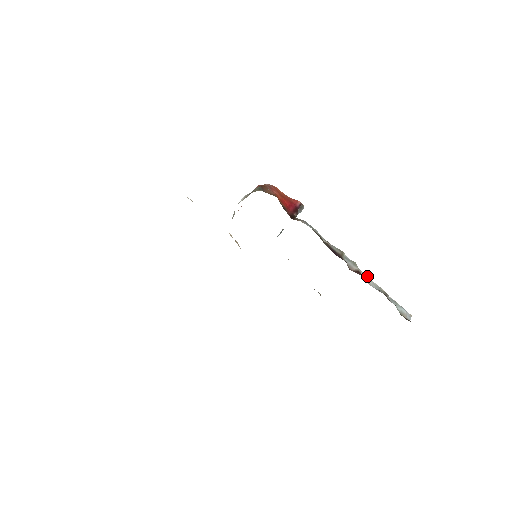
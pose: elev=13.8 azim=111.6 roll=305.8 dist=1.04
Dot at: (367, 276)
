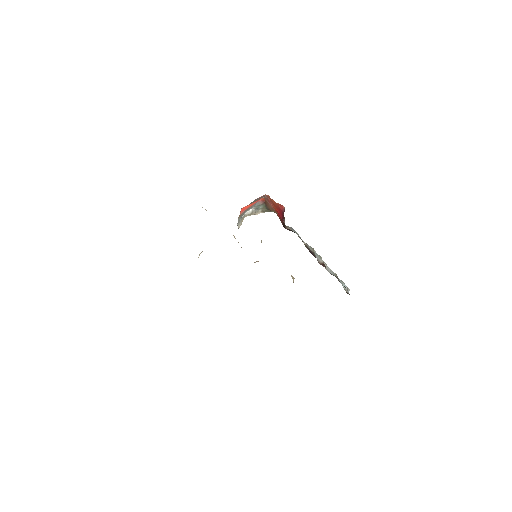
Dot at: occluded
